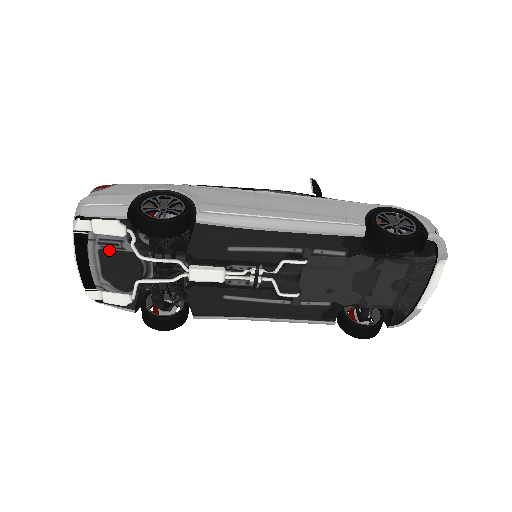
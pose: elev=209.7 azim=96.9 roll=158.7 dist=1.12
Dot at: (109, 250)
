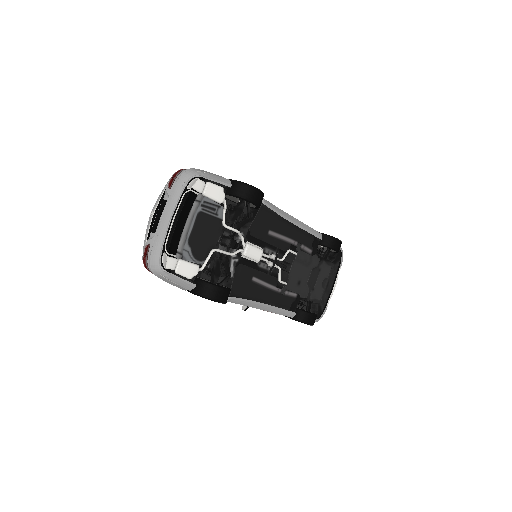
Dot at: (206, 214)
